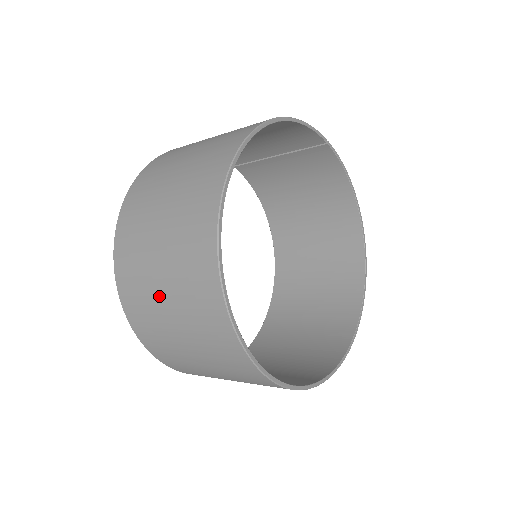
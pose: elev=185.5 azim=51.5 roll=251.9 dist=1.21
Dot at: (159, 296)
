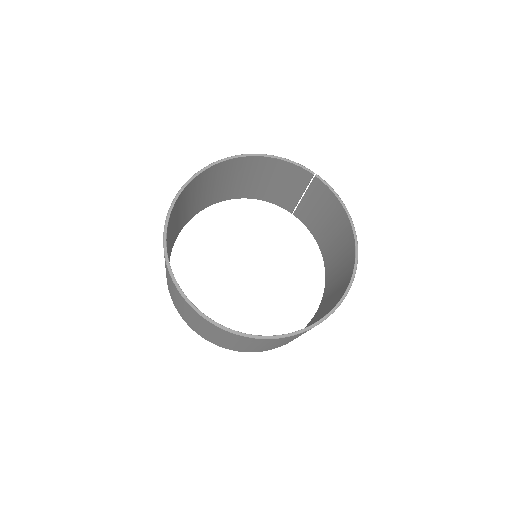
Dot at: occluded
